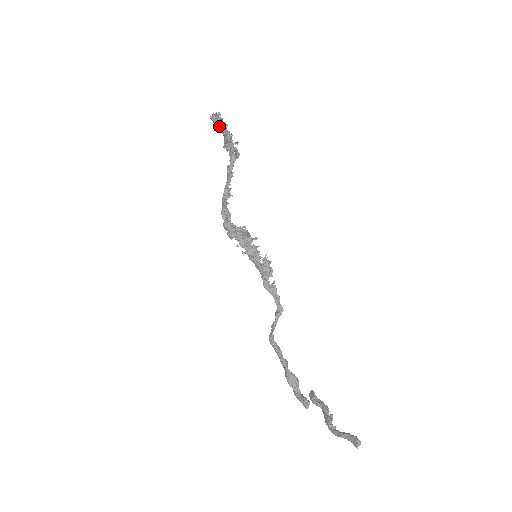
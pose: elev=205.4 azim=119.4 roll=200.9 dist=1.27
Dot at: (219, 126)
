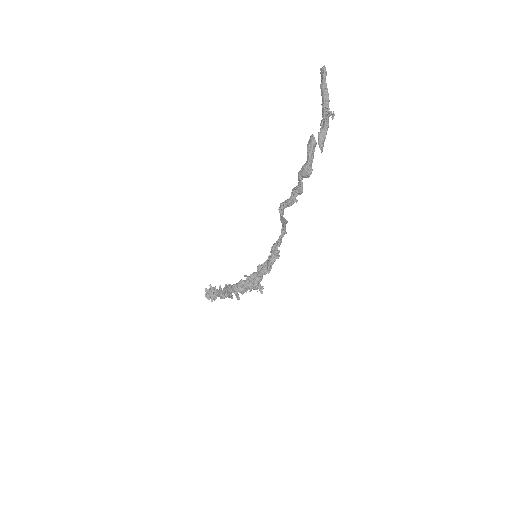
Dot at: (211, 290)
